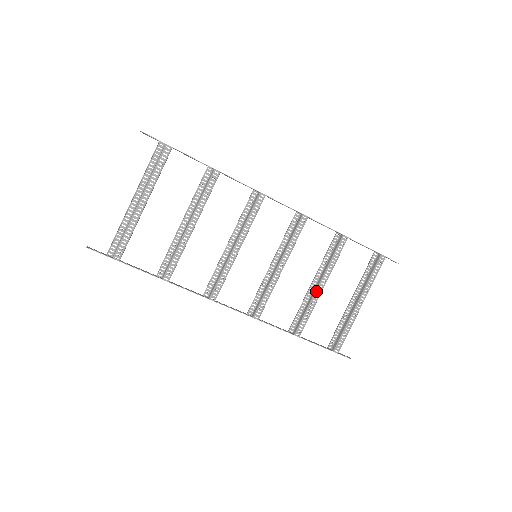
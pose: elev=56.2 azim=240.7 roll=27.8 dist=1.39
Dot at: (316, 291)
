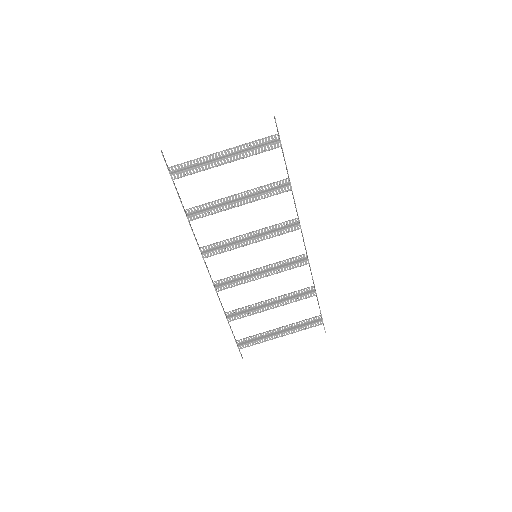
Dot at: occluded
